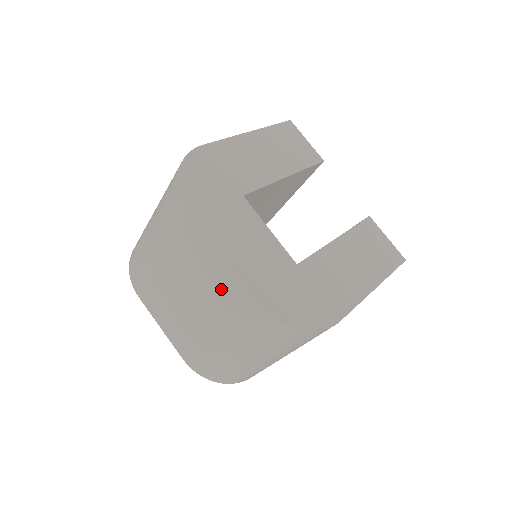
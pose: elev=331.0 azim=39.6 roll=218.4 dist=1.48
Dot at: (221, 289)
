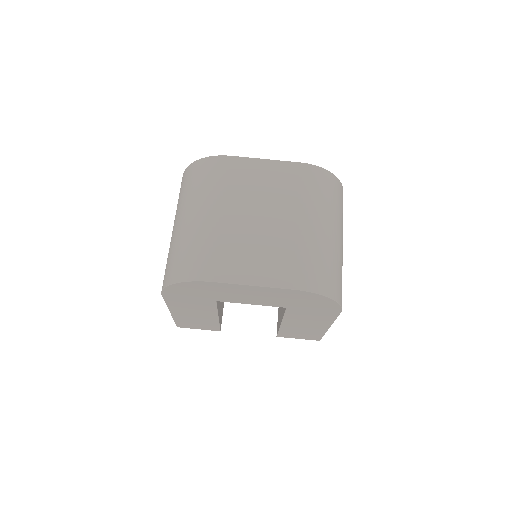
Dot at: (280, 181)
